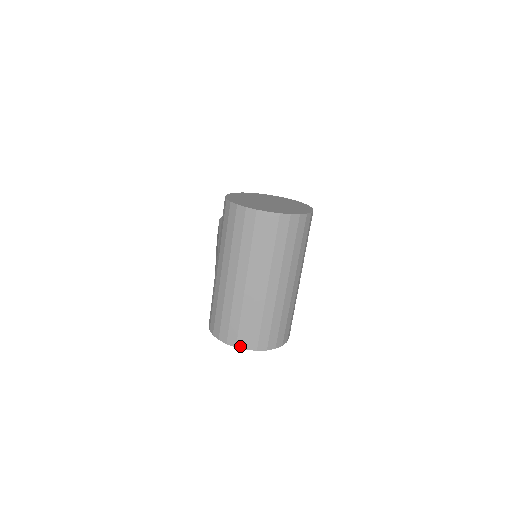
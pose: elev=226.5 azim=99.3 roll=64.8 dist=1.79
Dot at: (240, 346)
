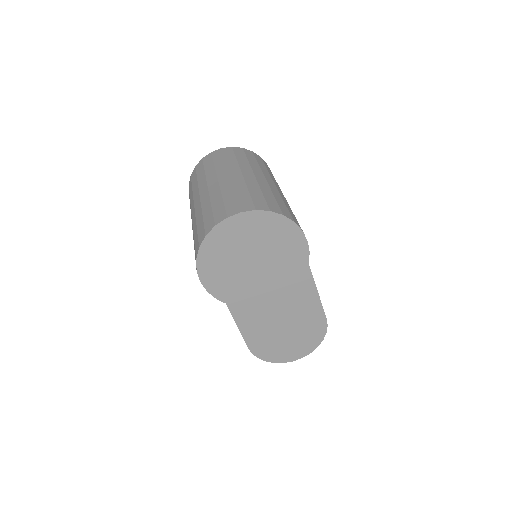
Dot at: (219, 221)
